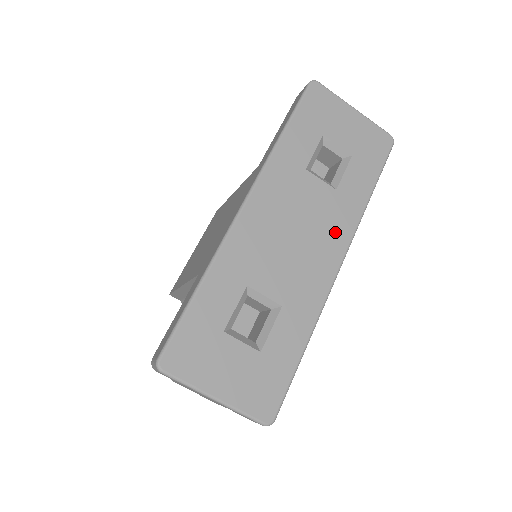
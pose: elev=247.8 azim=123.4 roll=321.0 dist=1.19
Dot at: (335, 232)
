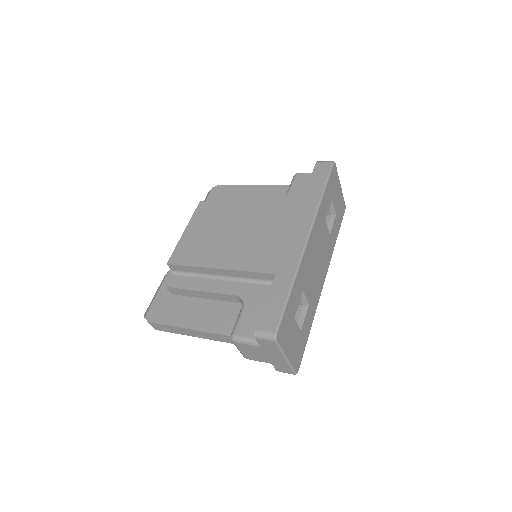
Dot at: (326, 261)
